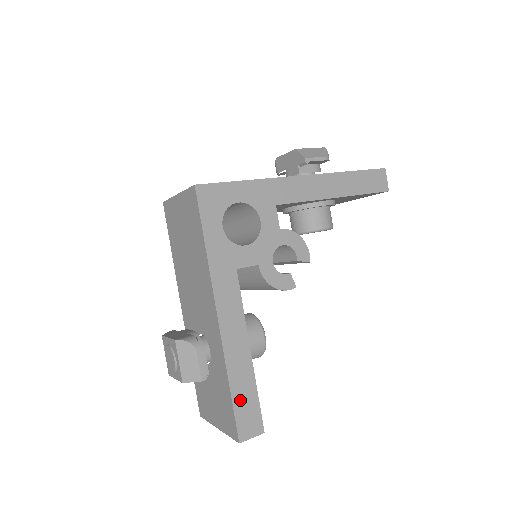
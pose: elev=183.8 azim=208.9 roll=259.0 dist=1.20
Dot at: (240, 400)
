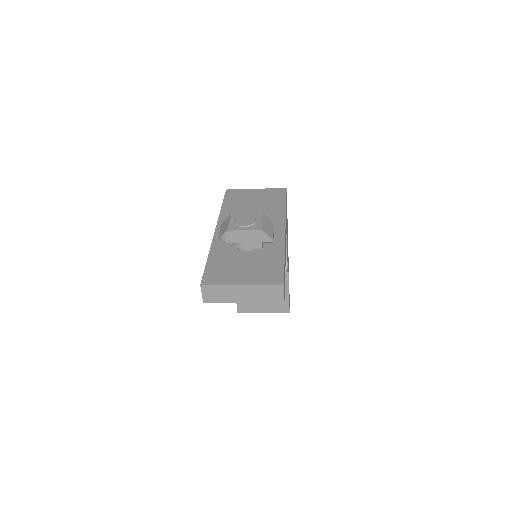
Dot at: occluded
